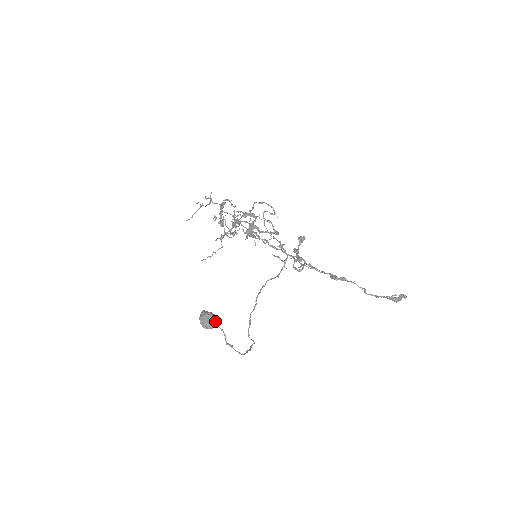
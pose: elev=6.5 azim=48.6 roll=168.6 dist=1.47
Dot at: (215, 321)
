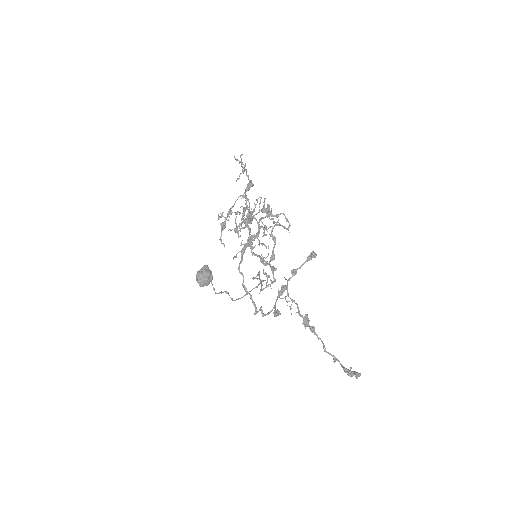
Dot at: (208, 282)
